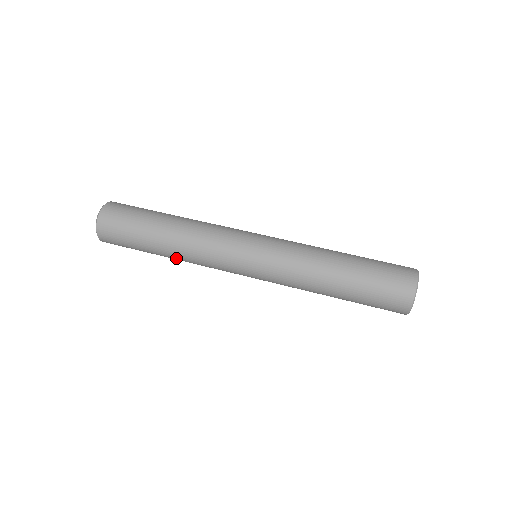
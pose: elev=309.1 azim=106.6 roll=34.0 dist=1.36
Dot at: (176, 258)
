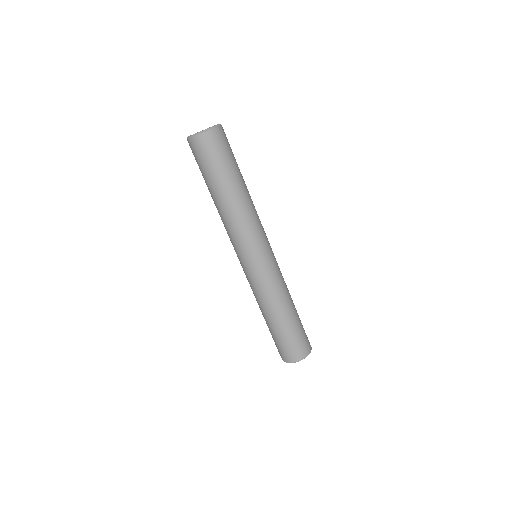
Dot at: (217, 207)
